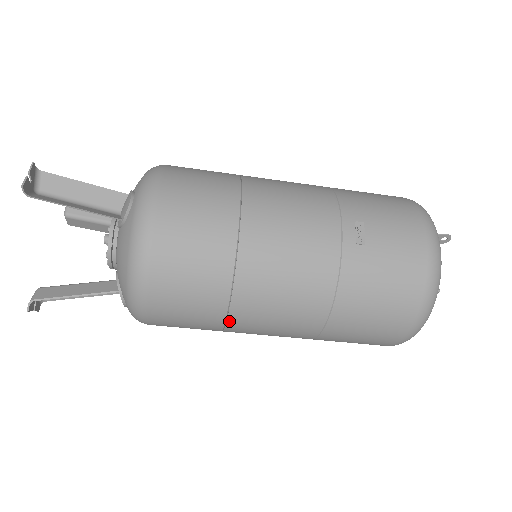
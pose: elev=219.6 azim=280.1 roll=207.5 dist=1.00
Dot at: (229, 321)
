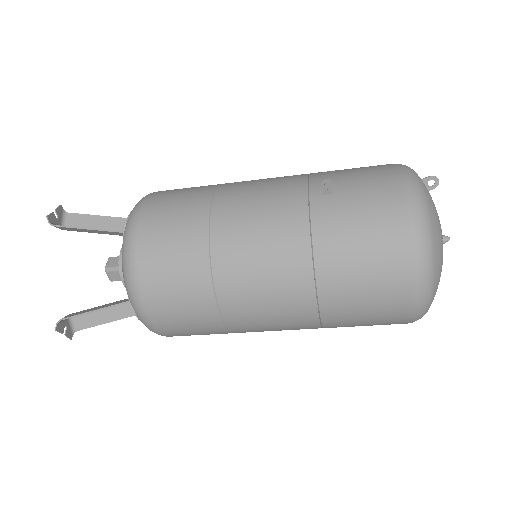
Dot at: (220, 300)
